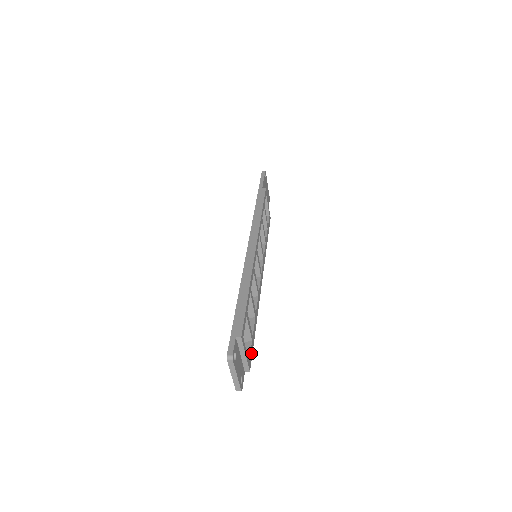
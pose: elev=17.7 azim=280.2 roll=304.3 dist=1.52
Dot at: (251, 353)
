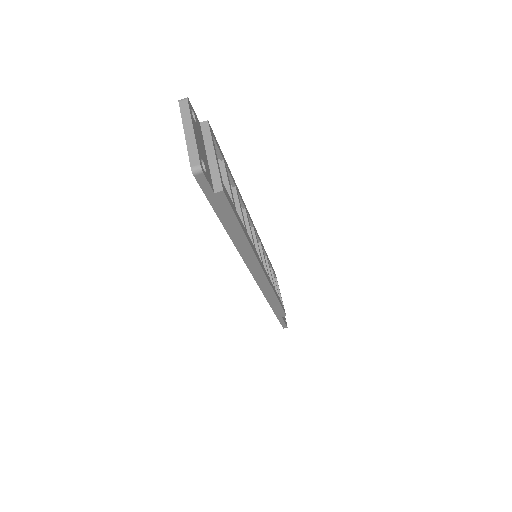
Dot at: (230, 201)
